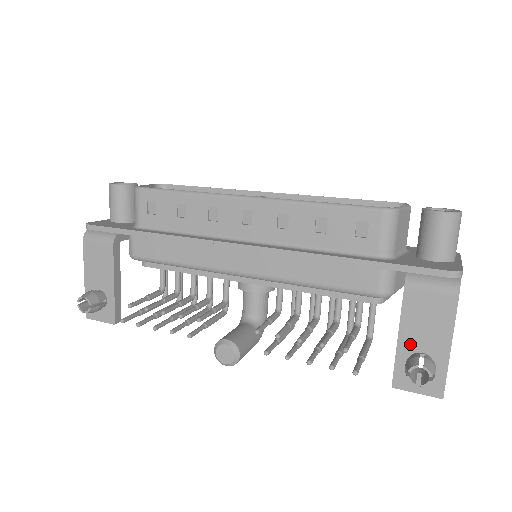
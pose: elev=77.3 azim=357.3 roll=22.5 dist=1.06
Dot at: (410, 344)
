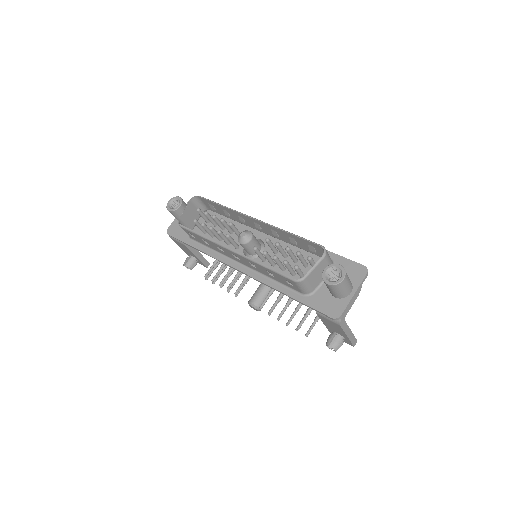
Dot at: (330, 328)
